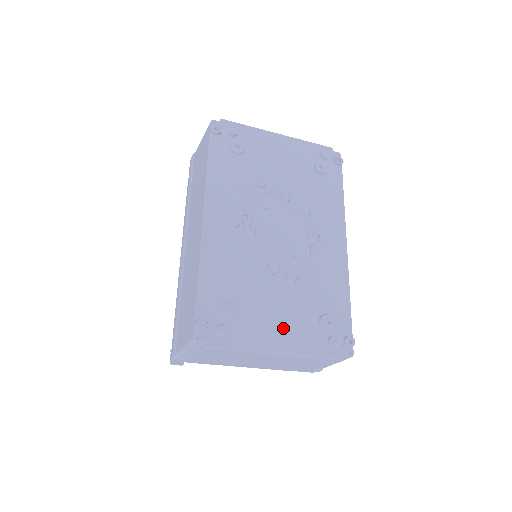
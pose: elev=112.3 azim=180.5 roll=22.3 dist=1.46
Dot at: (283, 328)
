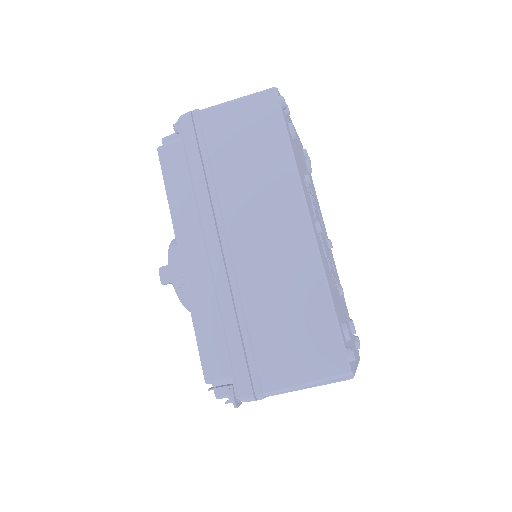
Dot at: (351, 340)
